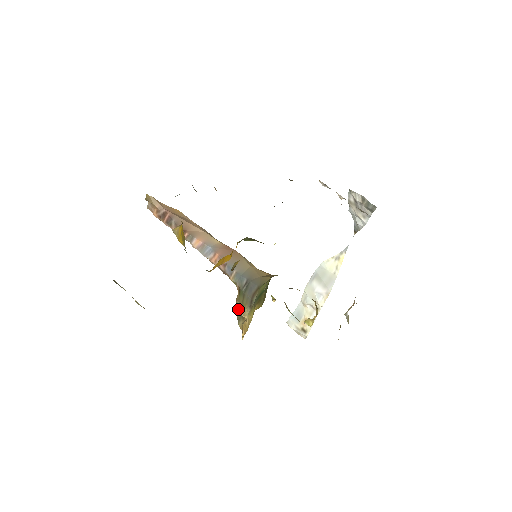
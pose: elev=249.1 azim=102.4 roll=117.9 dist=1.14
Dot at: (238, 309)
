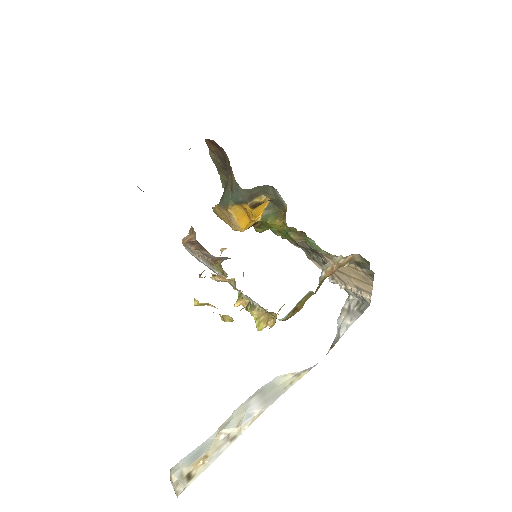
Dot at: occluded
